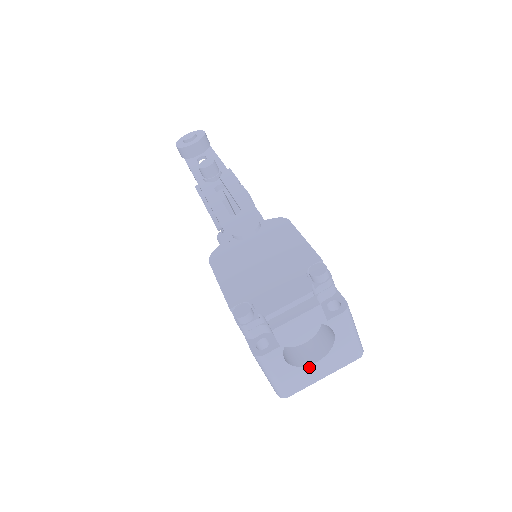
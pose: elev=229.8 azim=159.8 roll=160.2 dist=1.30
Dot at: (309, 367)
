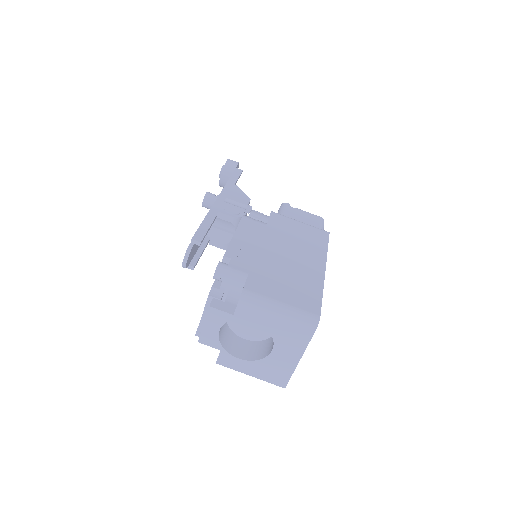
Dot at: (271, 356)
